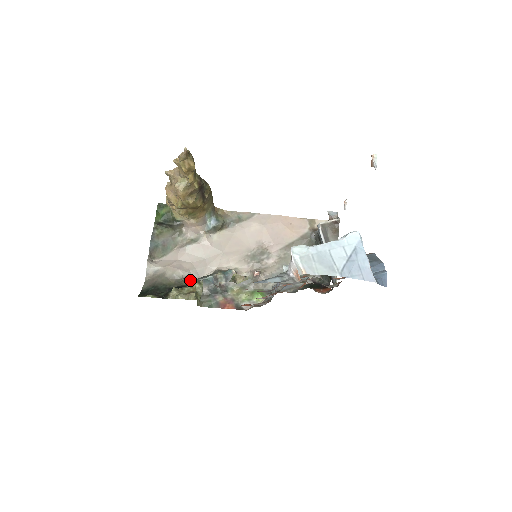
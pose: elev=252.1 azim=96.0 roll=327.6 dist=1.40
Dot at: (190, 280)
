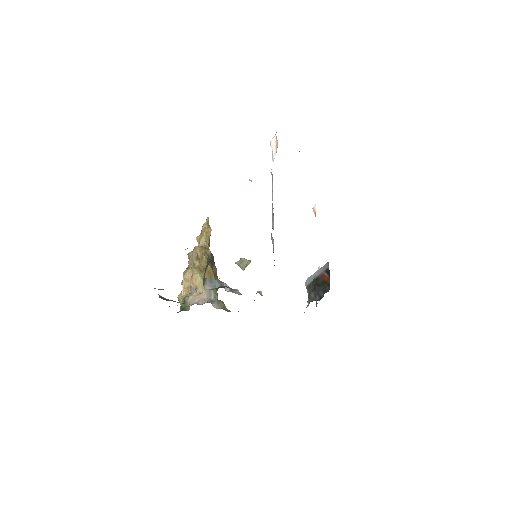
Dot at: occluded
